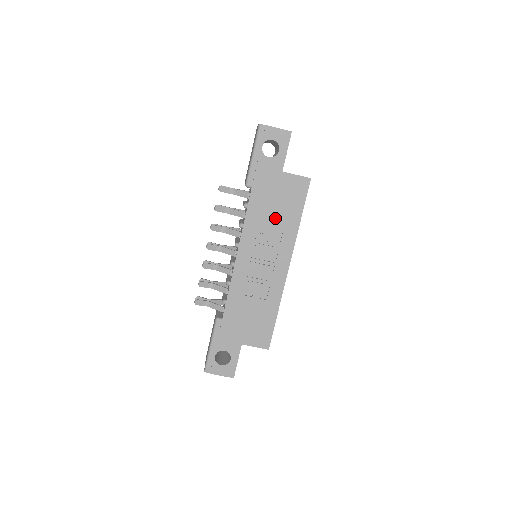
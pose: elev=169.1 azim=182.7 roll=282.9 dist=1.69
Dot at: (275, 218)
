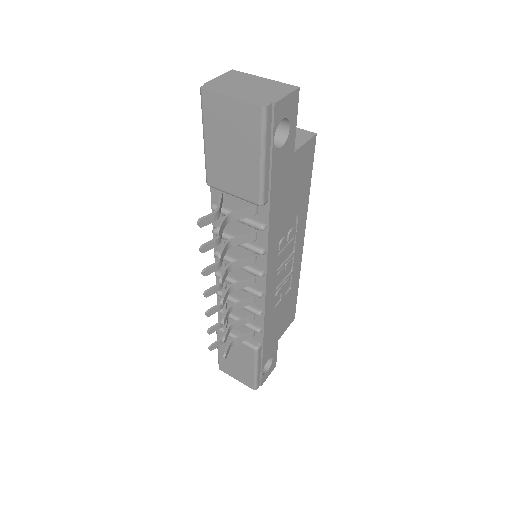
Dot at: (291, 212)
